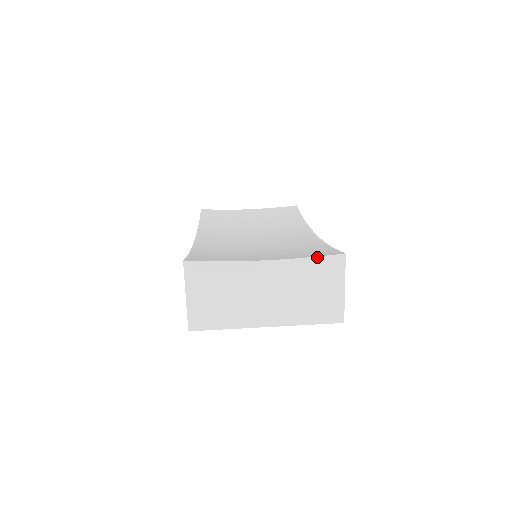
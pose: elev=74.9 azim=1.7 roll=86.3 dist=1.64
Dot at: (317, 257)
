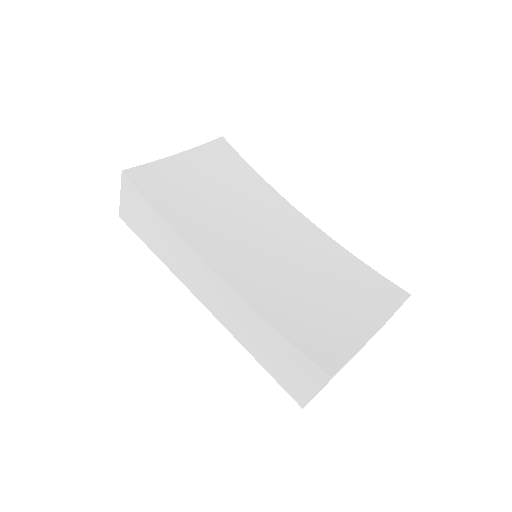
Dot at: occluded
